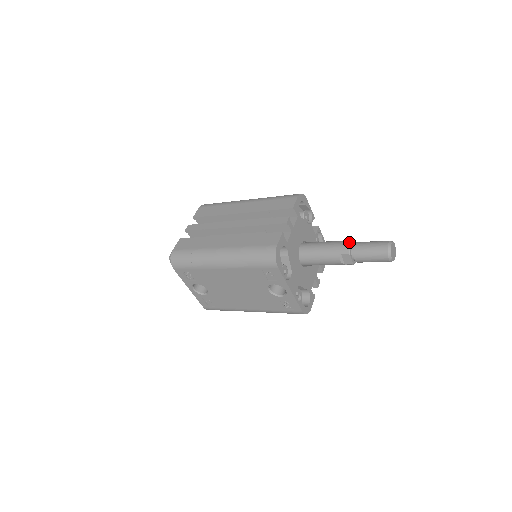
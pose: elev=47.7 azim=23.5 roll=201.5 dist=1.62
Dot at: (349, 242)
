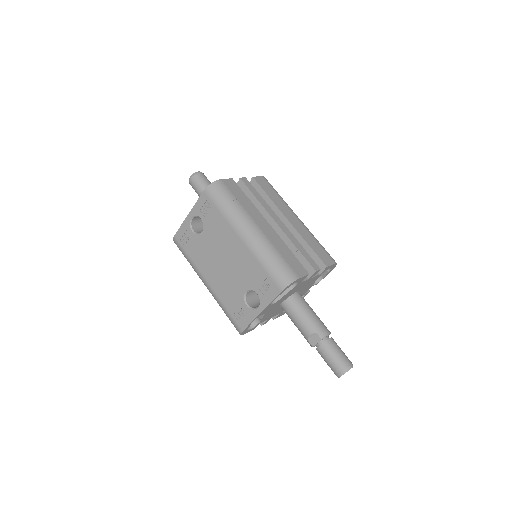
Dot at: (329, 332)
